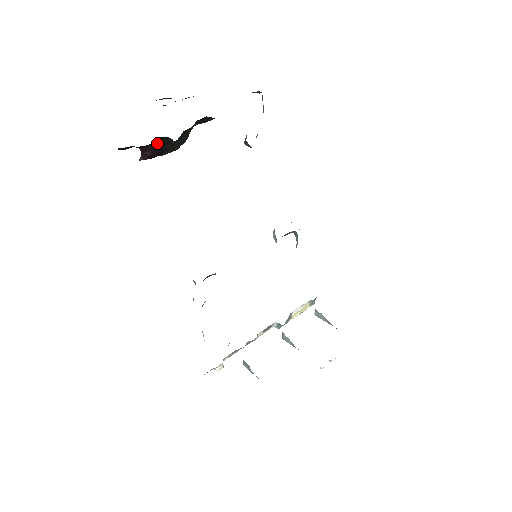
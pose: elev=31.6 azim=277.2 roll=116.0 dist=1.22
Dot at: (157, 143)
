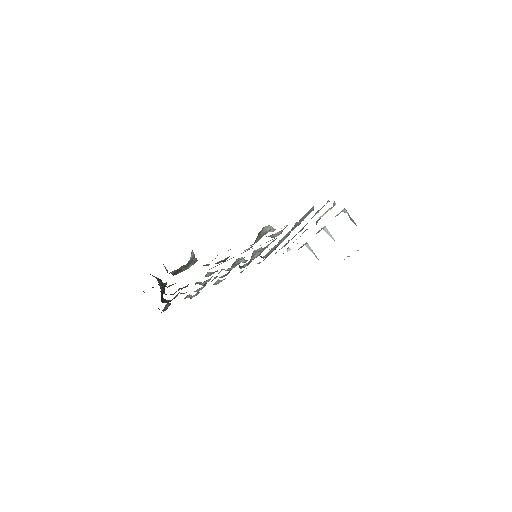
Dot at: occluded
